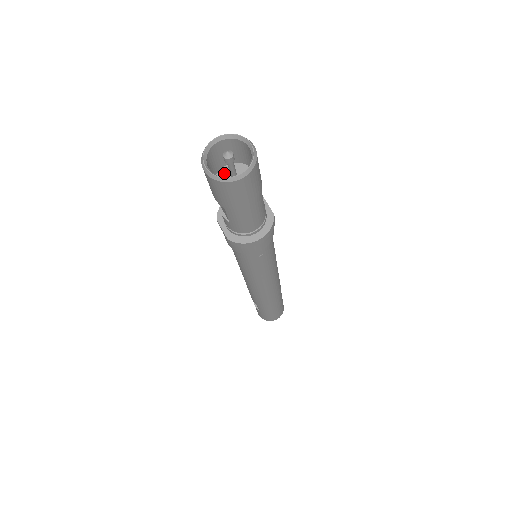
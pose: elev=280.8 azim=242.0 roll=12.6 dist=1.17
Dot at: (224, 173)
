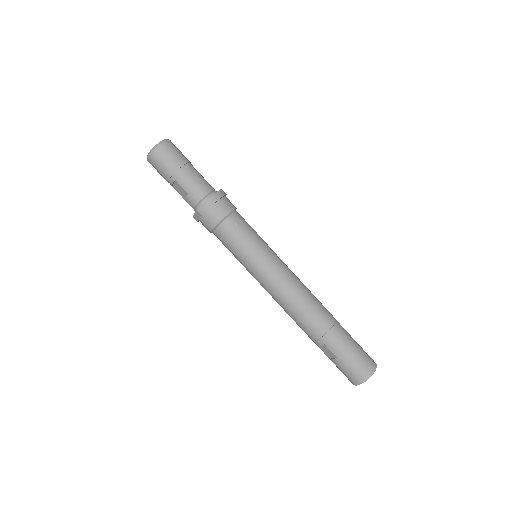
Dot at: occluded
